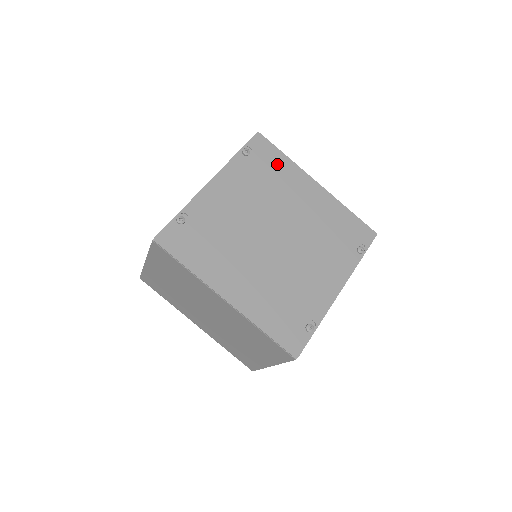
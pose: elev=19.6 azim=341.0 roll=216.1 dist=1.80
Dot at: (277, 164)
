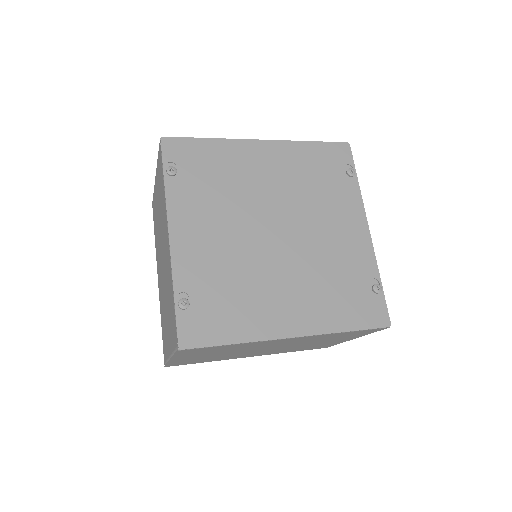
Dot at: (209, 156)
